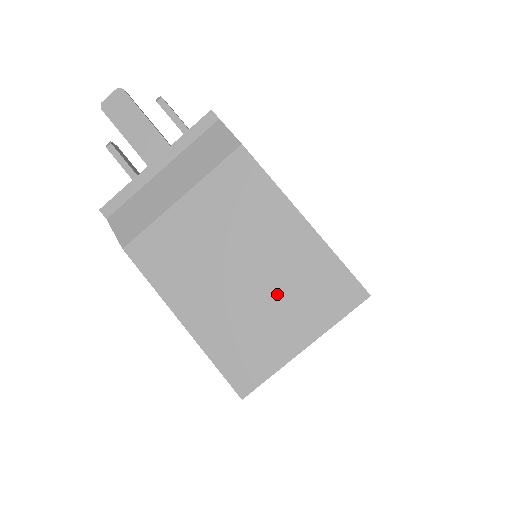
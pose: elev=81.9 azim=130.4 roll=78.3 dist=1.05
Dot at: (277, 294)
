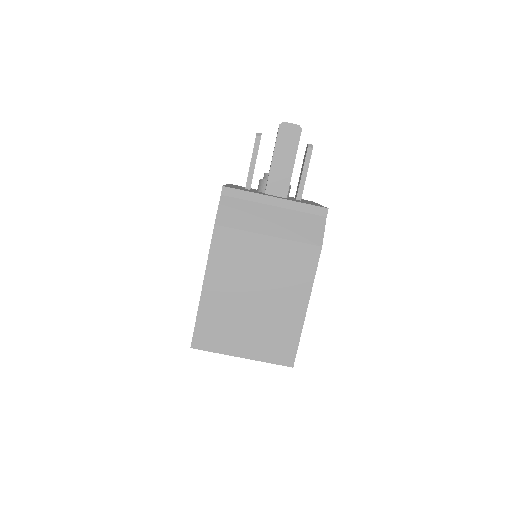
Dot at: (258, 324)
